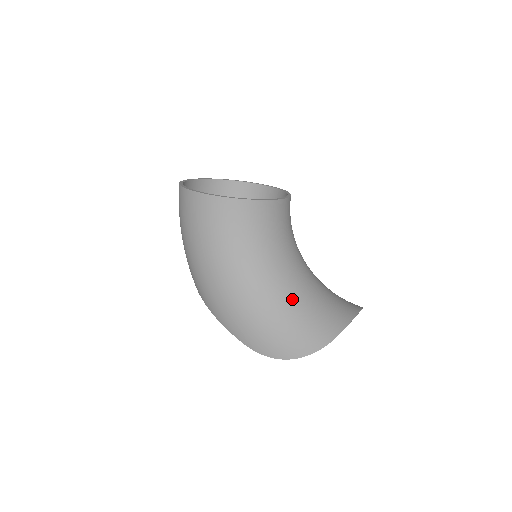
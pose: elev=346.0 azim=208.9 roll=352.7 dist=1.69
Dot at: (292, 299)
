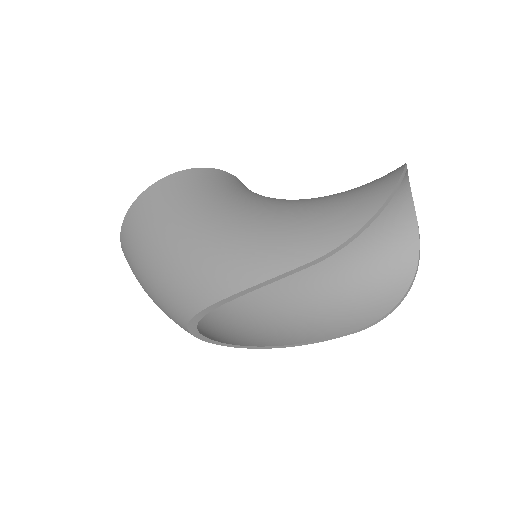
Dot at: (324, 196)
